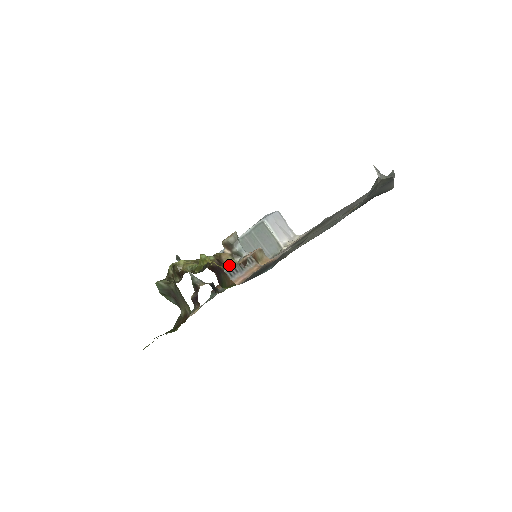
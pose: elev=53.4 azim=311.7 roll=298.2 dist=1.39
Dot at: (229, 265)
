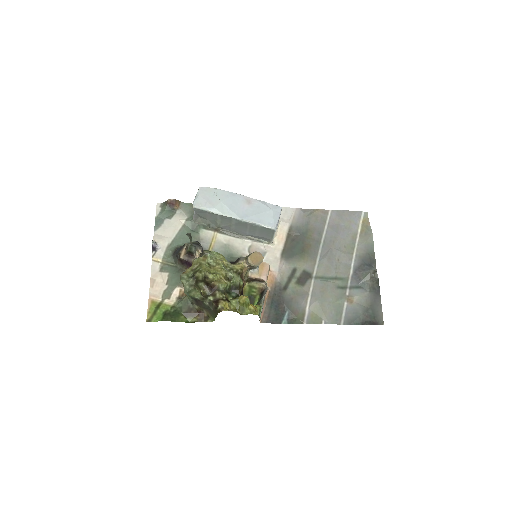
Dot at: (245, 278)
